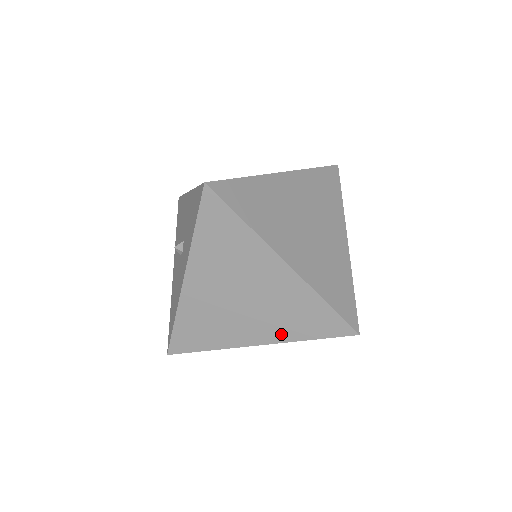
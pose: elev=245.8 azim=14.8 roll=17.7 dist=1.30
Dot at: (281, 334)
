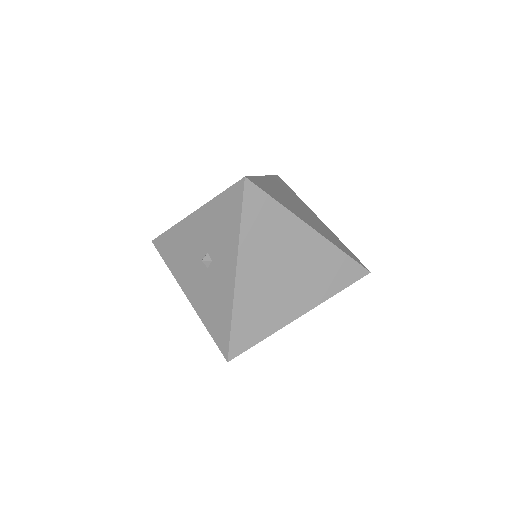
Dot at: (318, 296)
